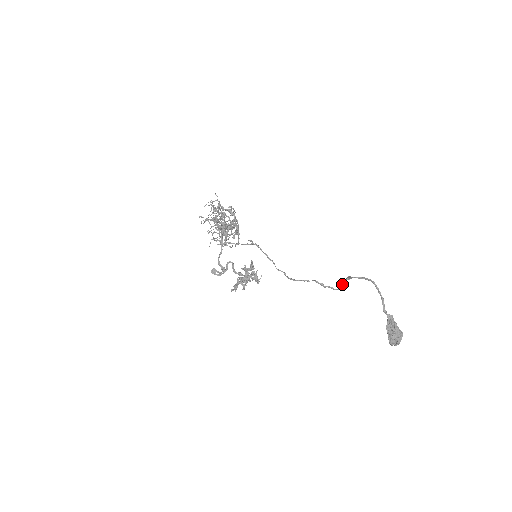
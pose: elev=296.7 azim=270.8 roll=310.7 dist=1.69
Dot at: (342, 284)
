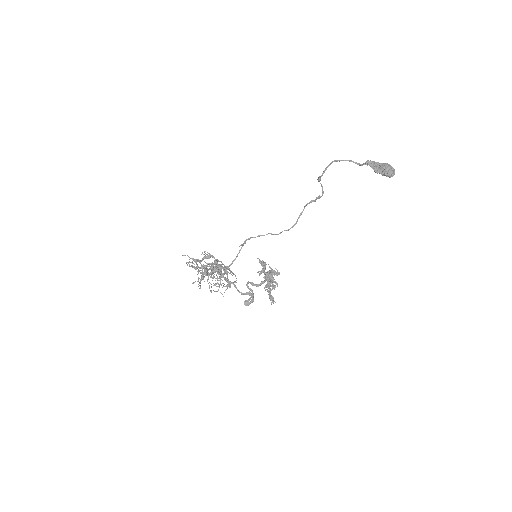
Dot at: (321, 186)
